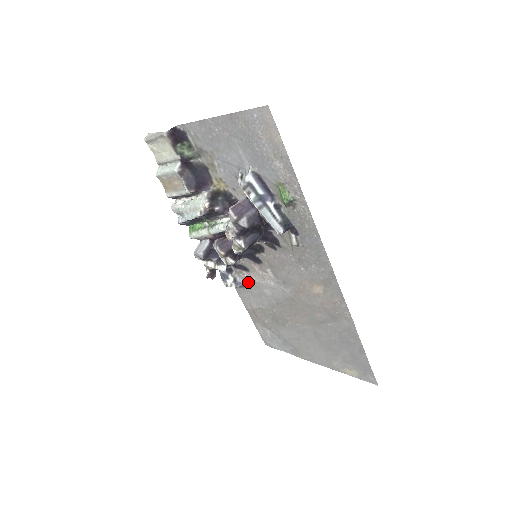
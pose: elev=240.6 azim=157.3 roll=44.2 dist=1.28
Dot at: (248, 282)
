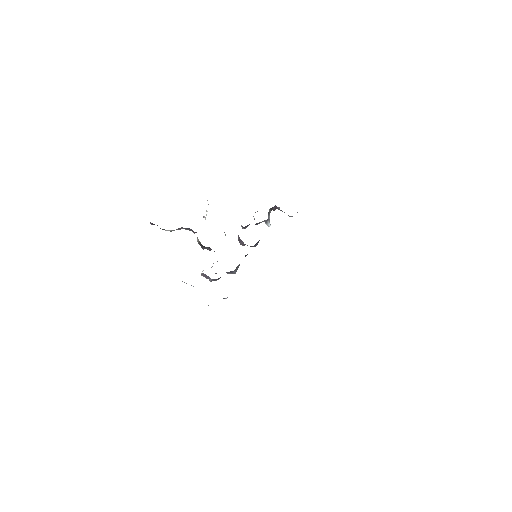
Dot at: occluded
